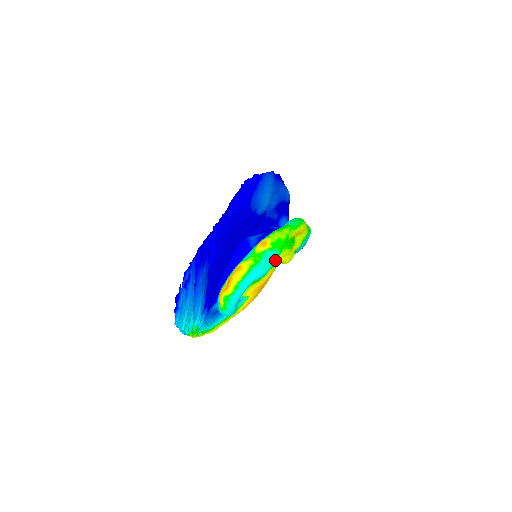
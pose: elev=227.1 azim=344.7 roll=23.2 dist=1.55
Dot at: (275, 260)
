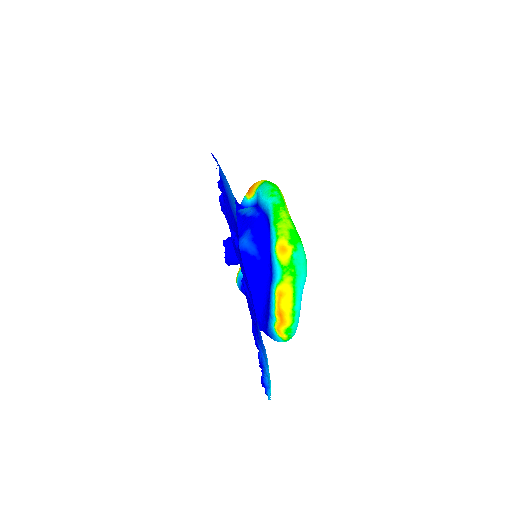
Dot at: (305, 256)
